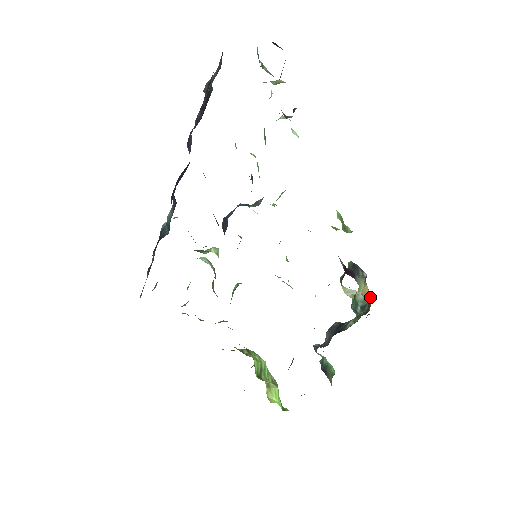
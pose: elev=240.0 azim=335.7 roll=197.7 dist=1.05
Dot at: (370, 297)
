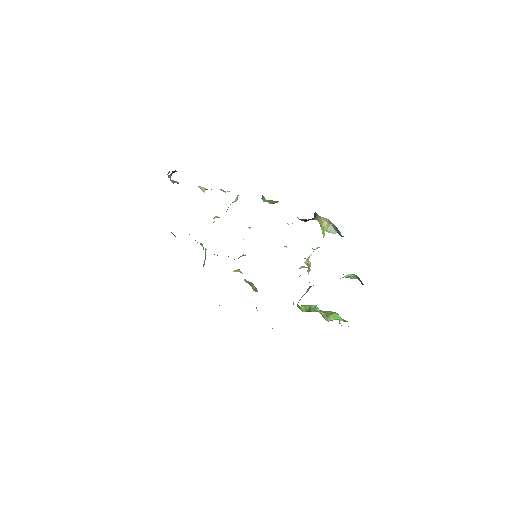
Dot at: (328, 220)
